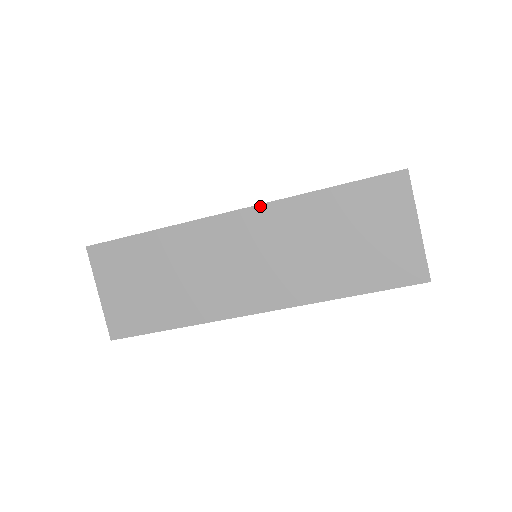
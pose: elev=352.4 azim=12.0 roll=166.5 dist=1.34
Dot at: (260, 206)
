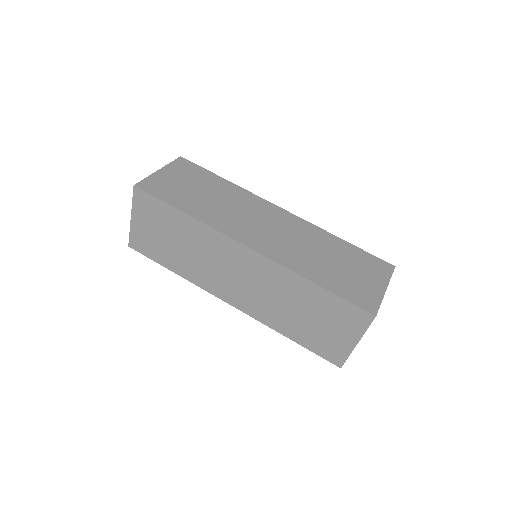
Dot at: (300, 218)
